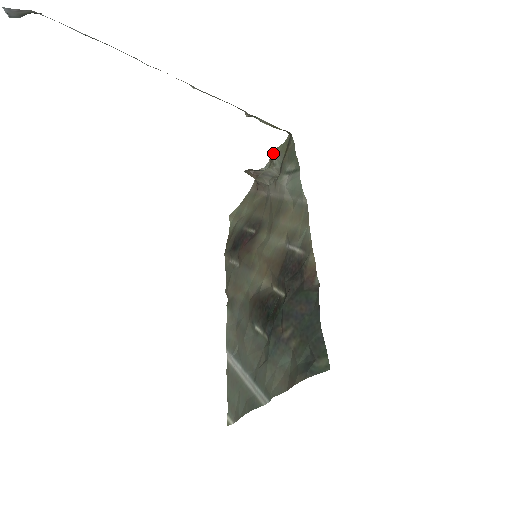
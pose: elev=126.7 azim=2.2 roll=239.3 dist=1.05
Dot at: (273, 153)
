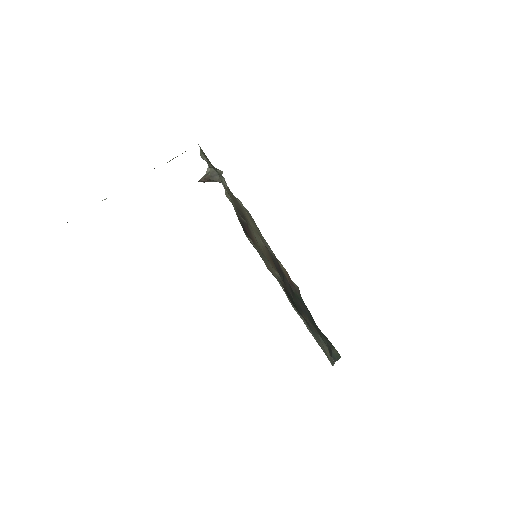
Dot at: occluded
